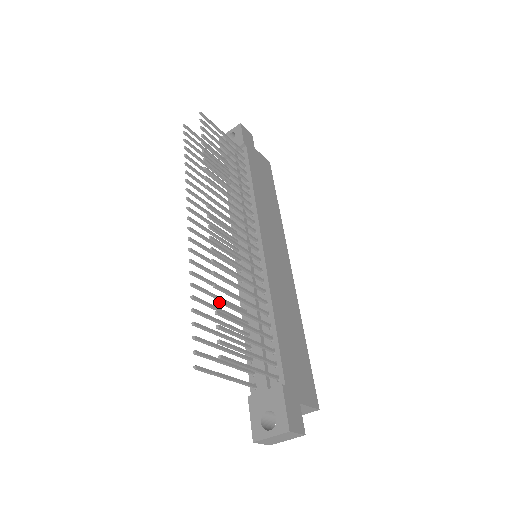
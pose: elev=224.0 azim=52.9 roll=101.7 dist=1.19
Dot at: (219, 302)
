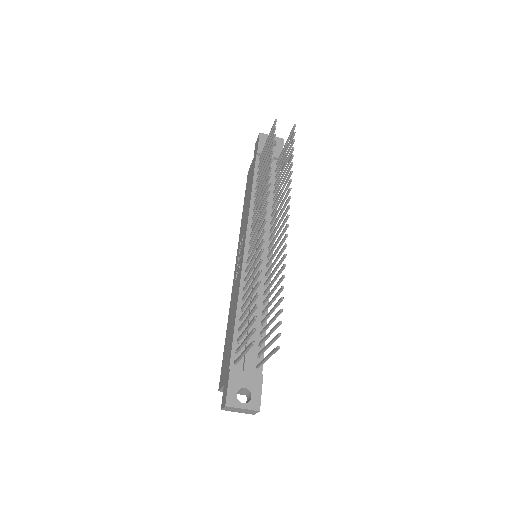
Dot at: (280, 301)
